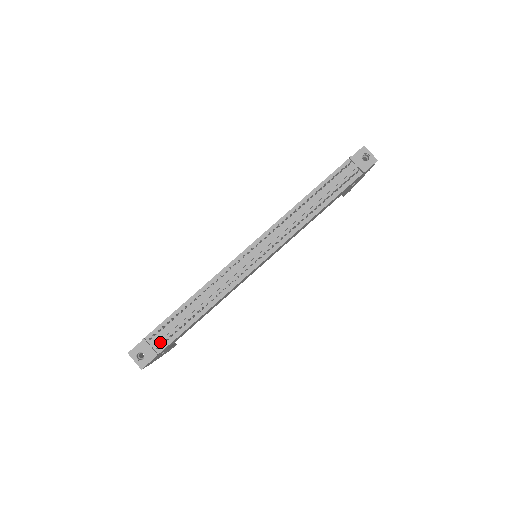
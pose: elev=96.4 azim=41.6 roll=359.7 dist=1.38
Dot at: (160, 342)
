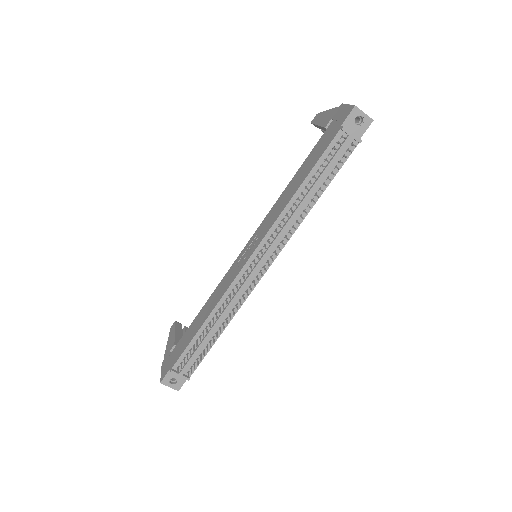
Dot at: (188, 367)
